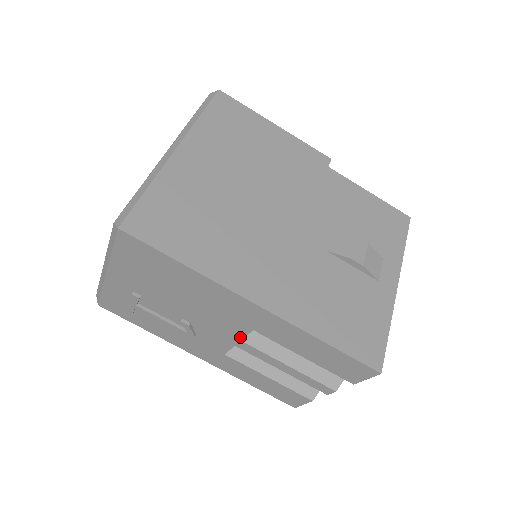
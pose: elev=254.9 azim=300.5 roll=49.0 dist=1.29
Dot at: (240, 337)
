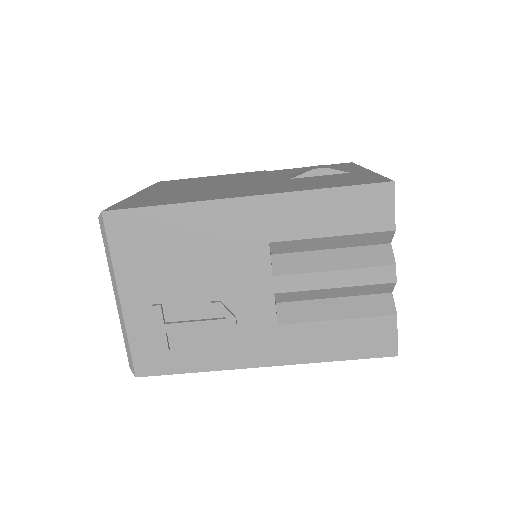
Dot at: (268, 271)
